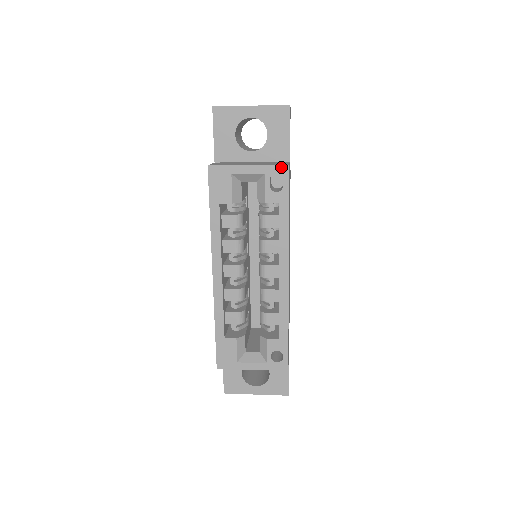
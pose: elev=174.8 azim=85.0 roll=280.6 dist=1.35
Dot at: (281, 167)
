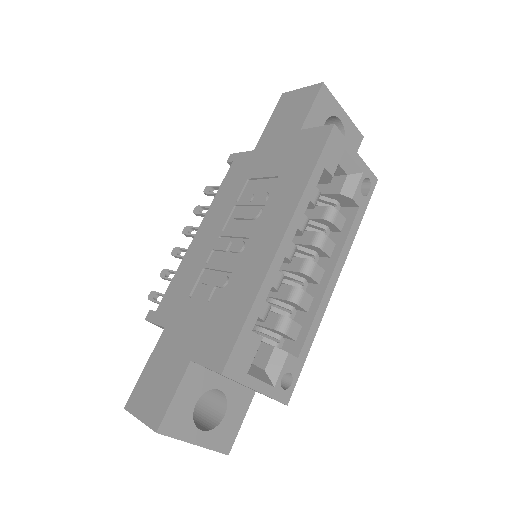
Dot at: (373, 176)
